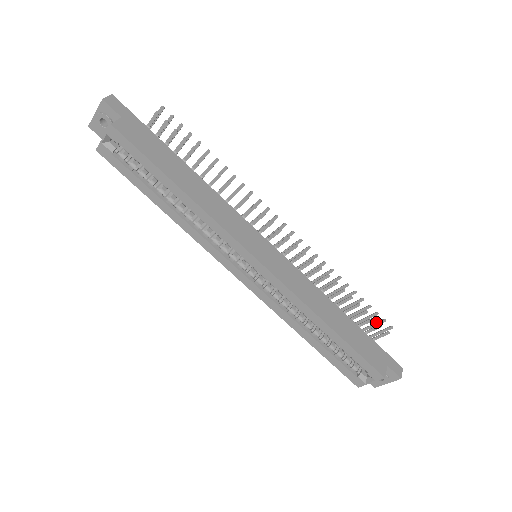
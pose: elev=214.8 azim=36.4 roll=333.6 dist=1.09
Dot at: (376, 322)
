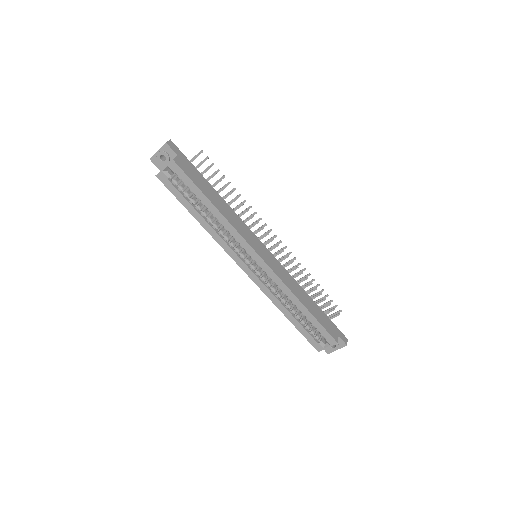
Dot at: (331, 307)
